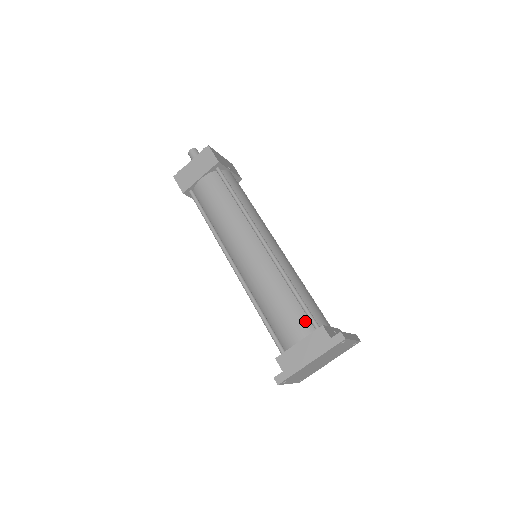
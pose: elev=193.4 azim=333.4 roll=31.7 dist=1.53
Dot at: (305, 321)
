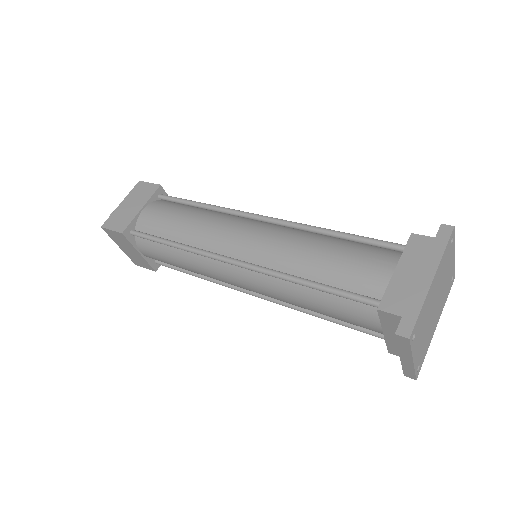
Dot at: (382, 251)
